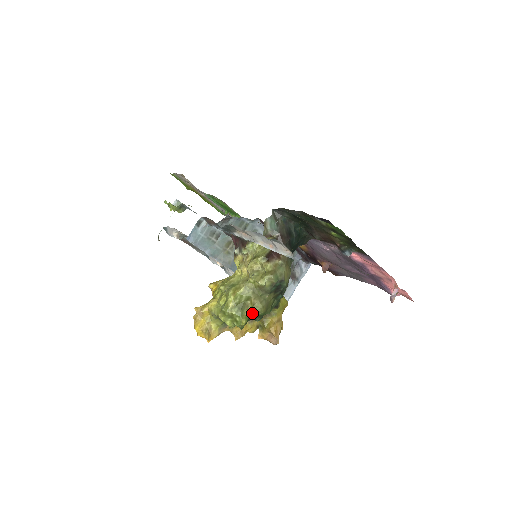
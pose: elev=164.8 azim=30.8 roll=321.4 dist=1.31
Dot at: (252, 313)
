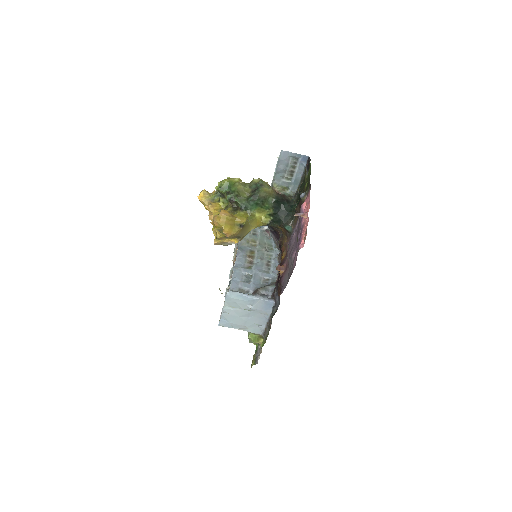
Dot at: (233, 185)
